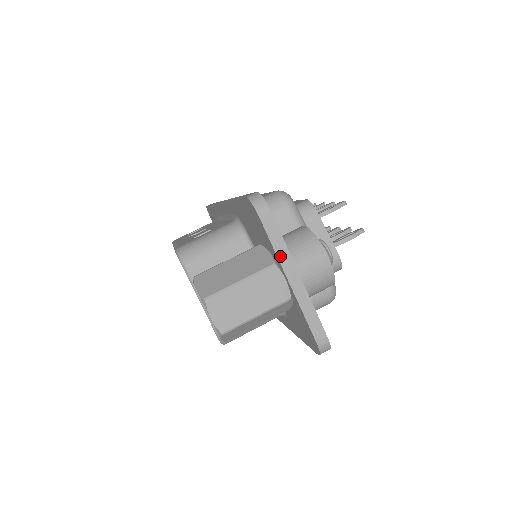
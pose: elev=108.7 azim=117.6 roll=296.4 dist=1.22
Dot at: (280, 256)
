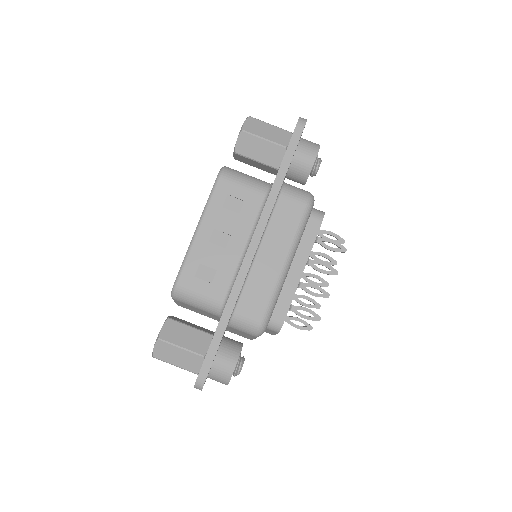
Dot at: occluded
